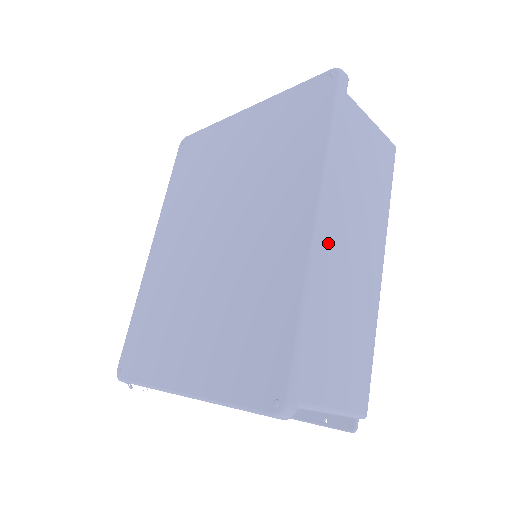
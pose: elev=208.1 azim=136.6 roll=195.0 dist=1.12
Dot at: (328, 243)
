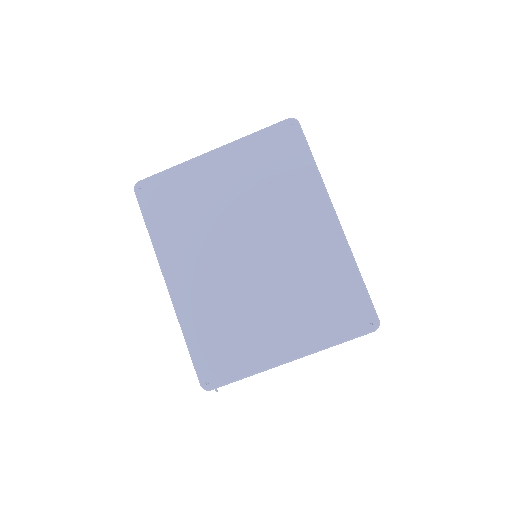
Dot at: occluded
